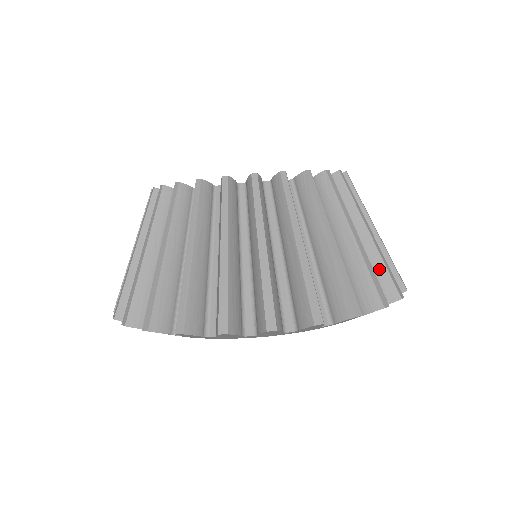
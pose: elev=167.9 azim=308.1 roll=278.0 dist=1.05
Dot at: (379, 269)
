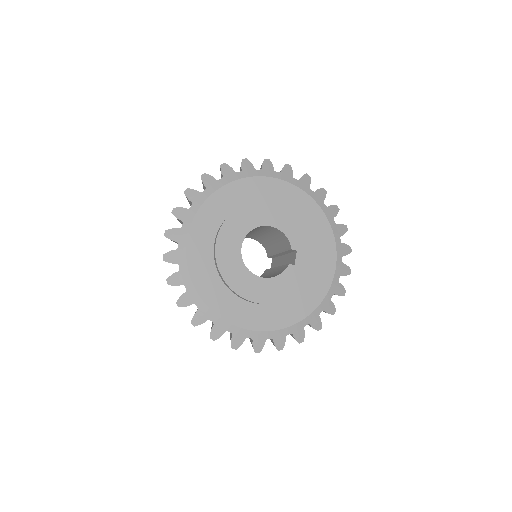
Dot at: occluded
